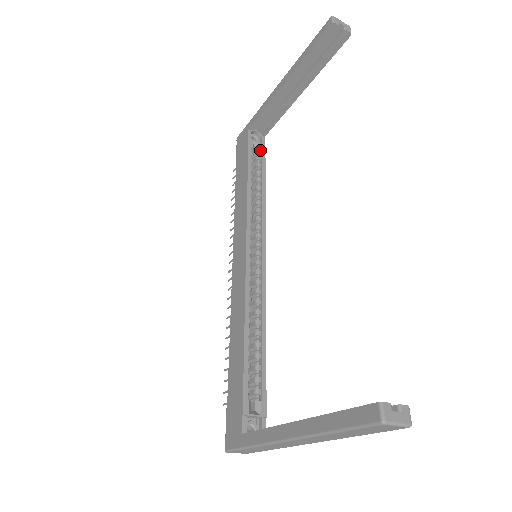
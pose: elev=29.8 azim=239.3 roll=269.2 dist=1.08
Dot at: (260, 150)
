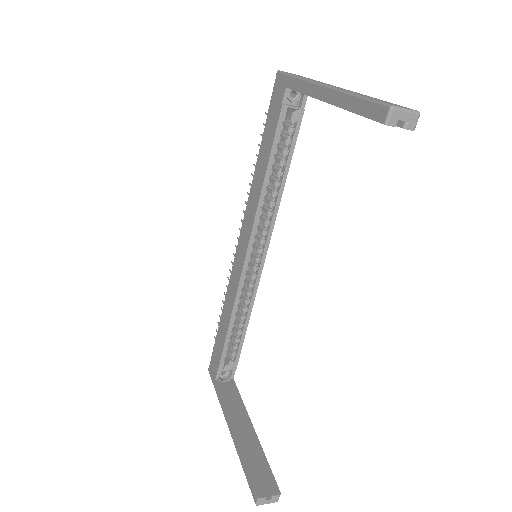
Dot at: (295, 119)
